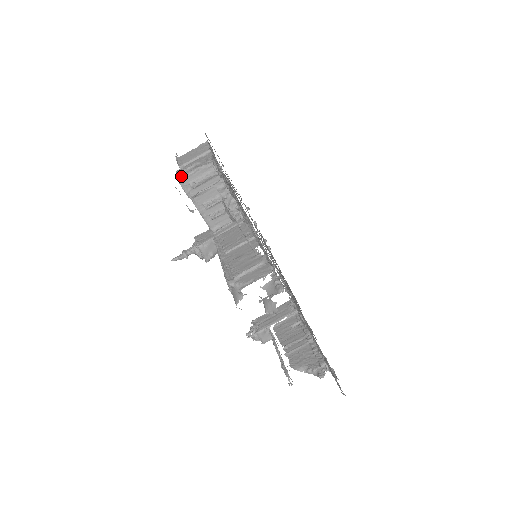
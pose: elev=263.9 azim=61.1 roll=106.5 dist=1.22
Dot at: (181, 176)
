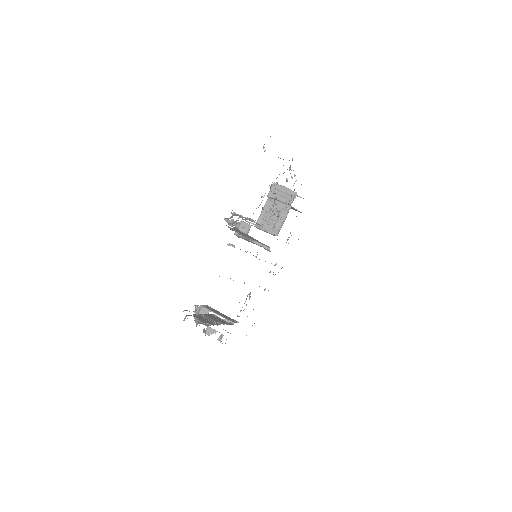
Dot at: (277, 183)
